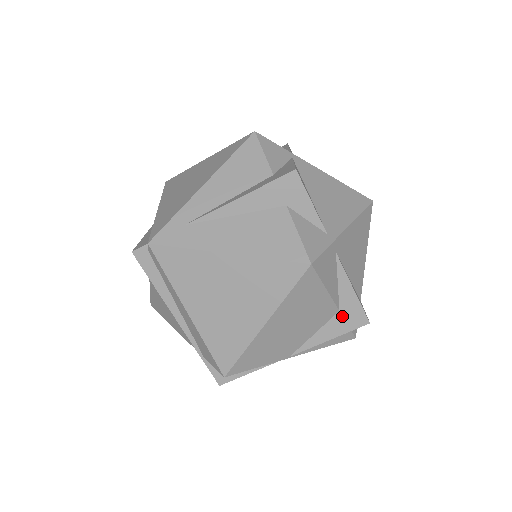
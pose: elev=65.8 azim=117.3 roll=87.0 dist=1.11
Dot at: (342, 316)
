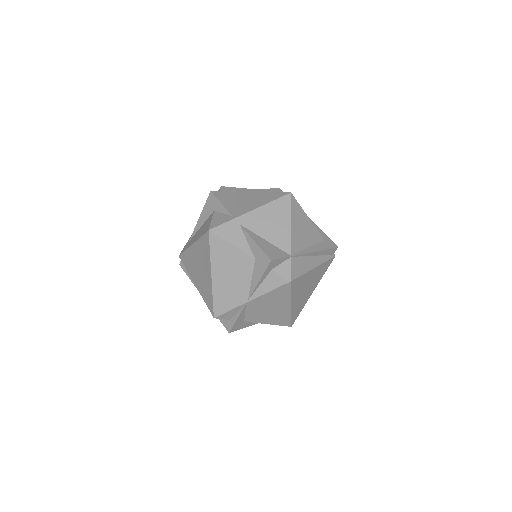
Dot at: (258, 262)
